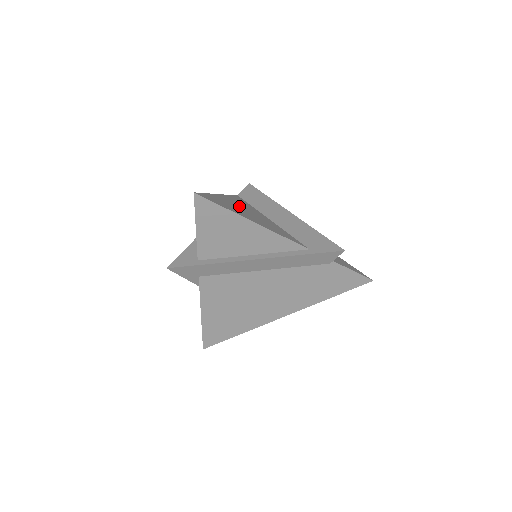
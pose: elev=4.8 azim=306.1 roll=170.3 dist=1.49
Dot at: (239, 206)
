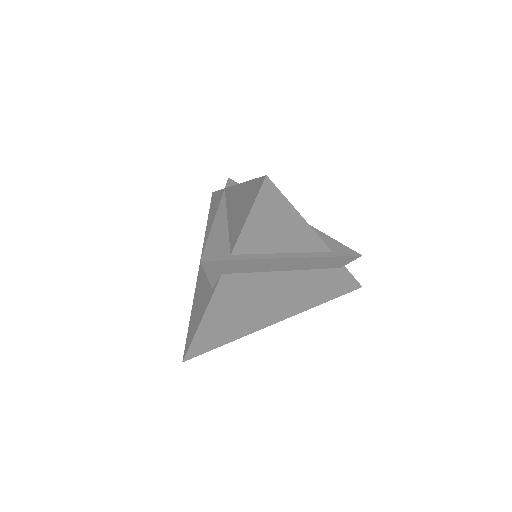
Dot at: occluded
